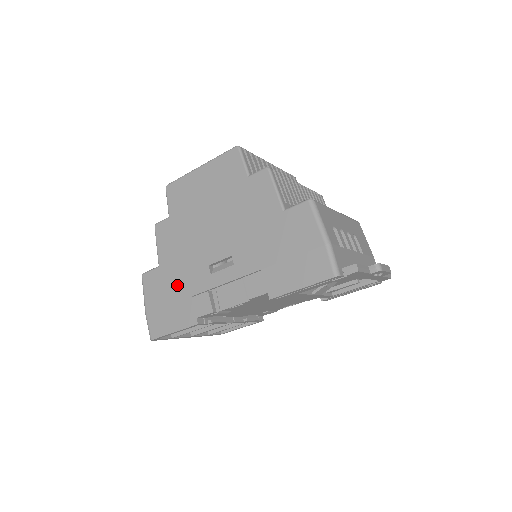
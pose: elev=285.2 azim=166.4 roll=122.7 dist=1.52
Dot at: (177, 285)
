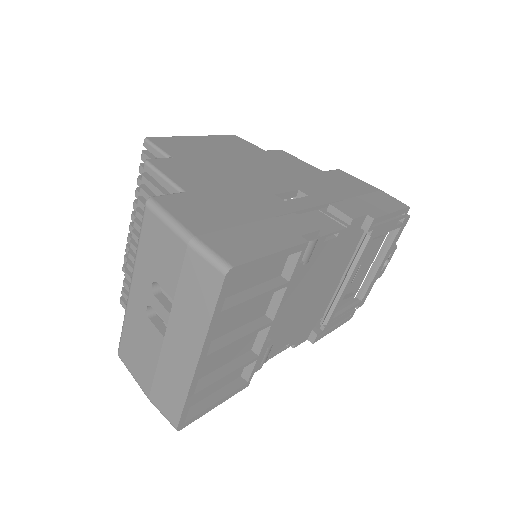
Dot at: (238, 207)
